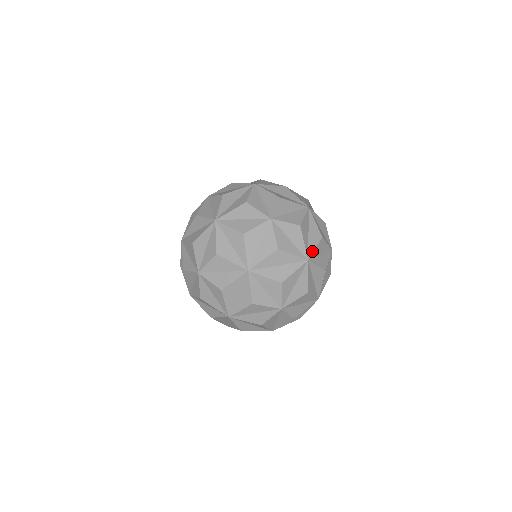
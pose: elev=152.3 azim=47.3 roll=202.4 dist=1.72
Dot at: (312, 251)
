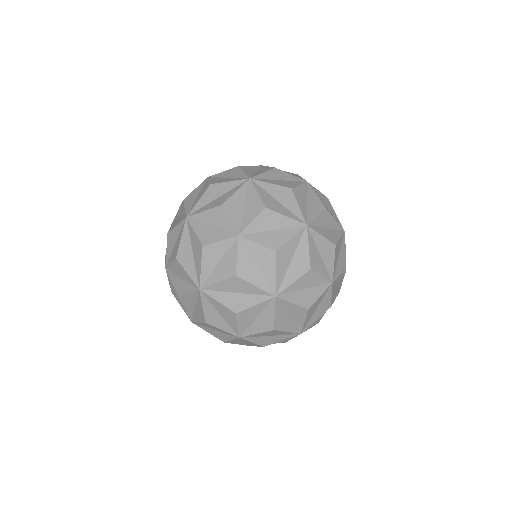
Dot at: occluded
